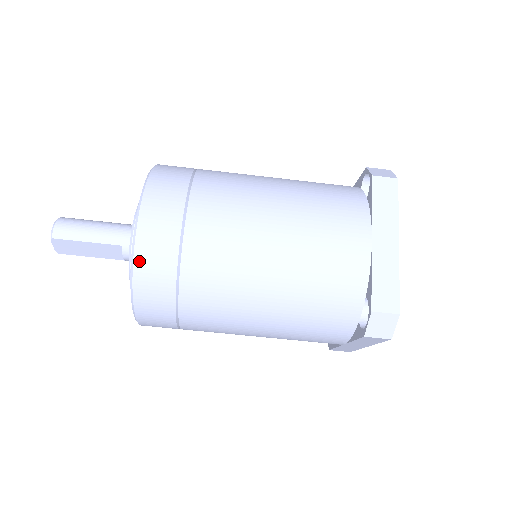
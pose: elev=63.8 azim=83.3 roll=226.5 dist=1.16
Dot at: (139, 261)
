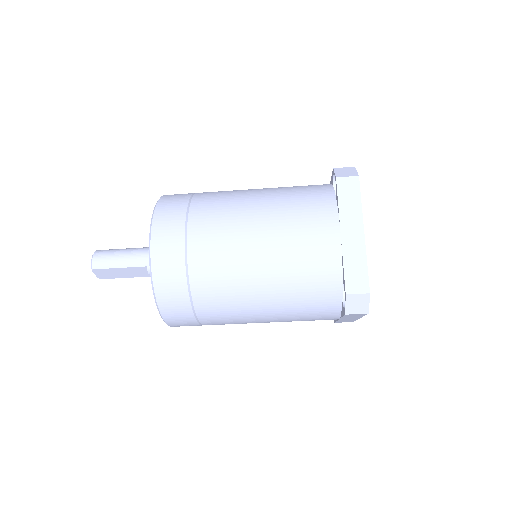
Dot at: (157, 281)
